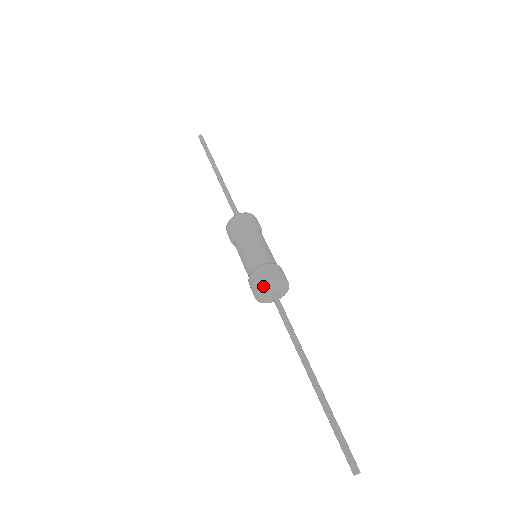
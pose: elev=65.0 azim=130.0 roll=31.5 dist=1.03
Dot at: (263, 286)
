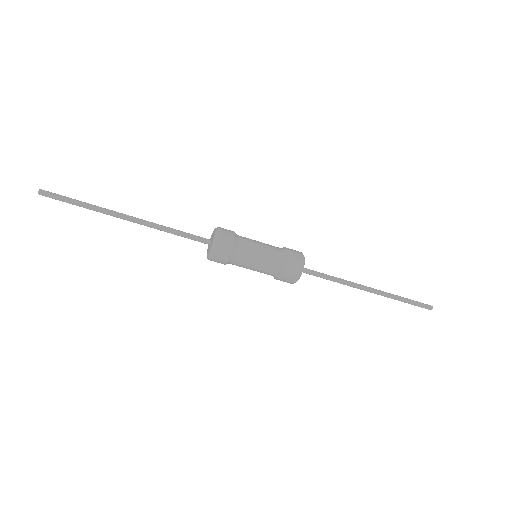
Dot at: occluded
